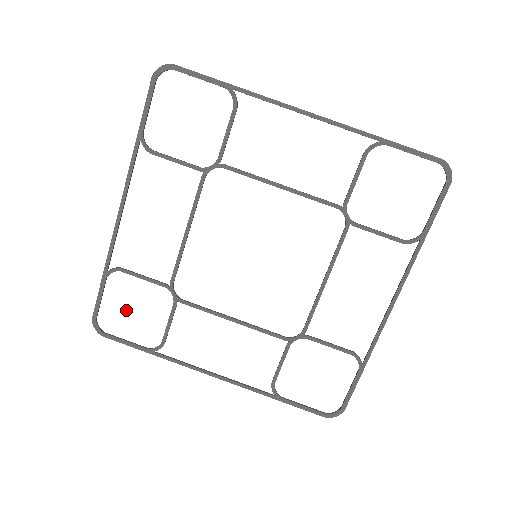
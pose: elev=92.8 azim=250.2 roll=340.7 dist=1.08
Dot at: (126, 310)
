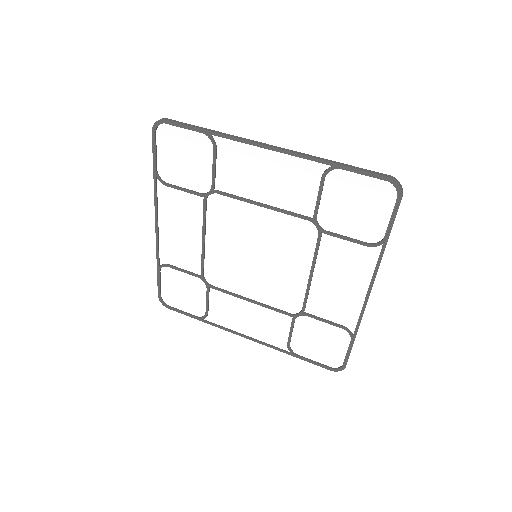
Dot at: (178, 292)
